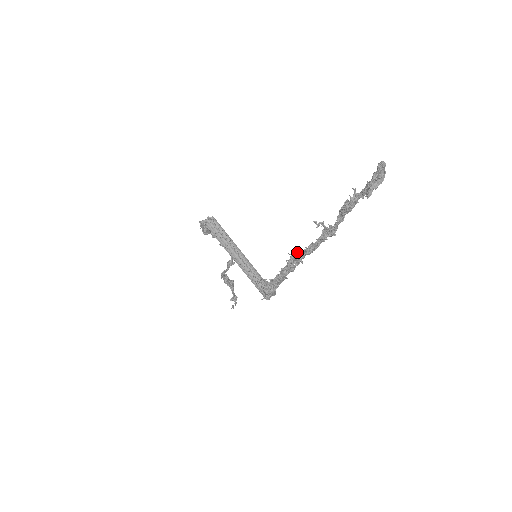
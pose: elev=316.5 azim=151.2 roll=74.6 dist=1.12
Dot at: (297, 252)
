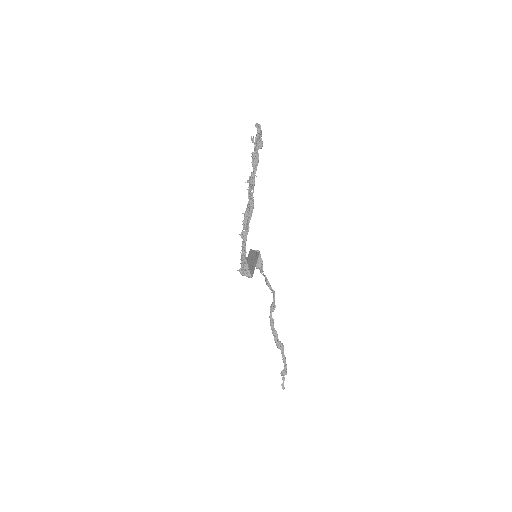
Dot at: (245, 212)
